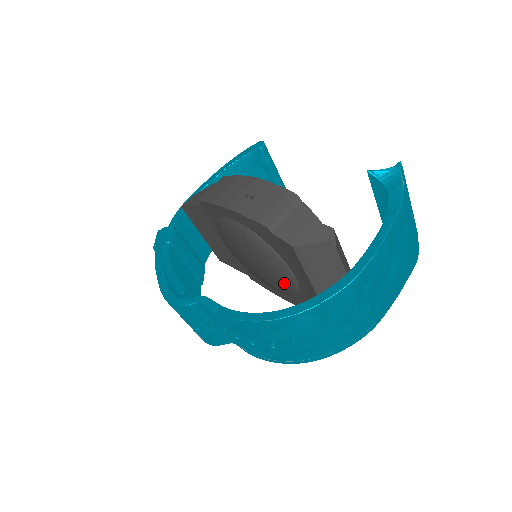
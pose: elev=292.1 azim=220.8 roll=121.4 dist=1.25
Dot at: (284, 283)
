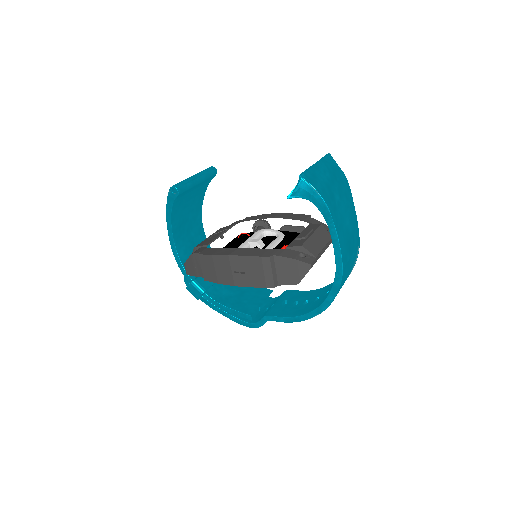
Dot at: occluded
